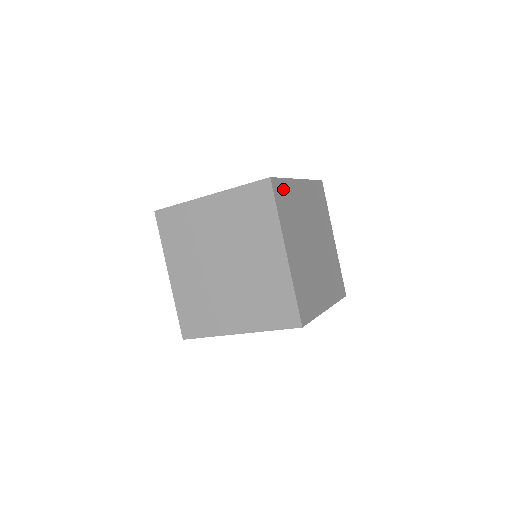
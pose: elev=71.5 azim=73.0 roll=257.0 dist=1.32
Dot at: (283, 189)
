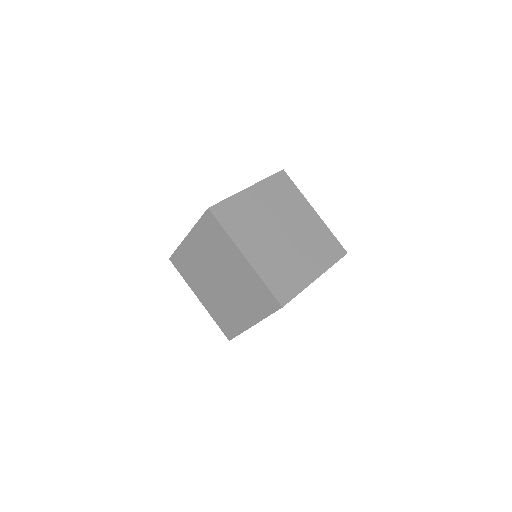
Dot at: occluded
